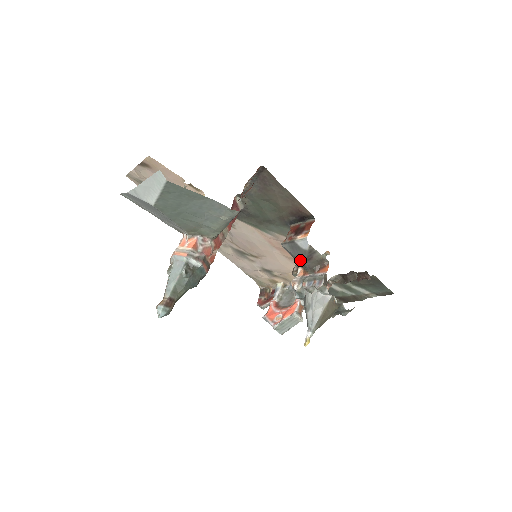
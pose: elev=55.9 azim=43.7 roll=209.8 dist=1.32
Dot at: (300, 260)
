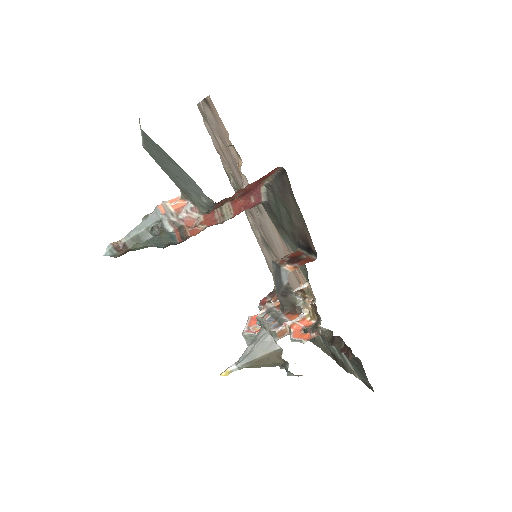
Dot at: (276, 290)
